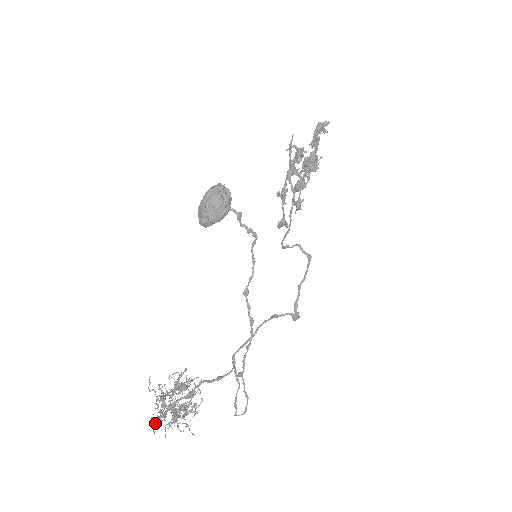
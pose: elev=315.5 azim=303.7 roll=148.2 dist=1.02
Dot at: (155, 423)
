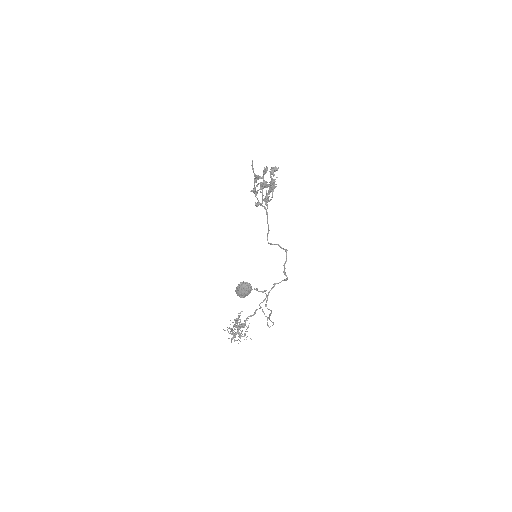
Dot at: occluded
